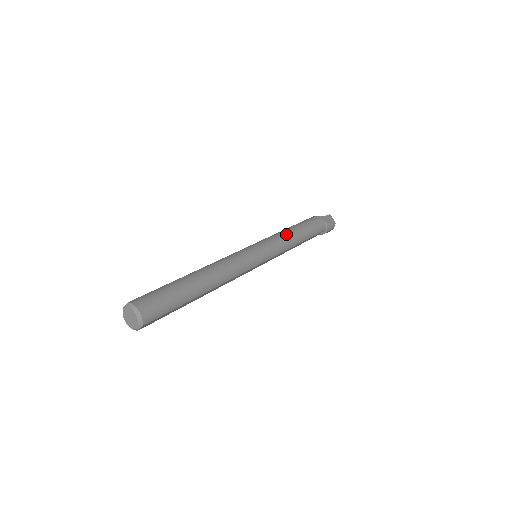
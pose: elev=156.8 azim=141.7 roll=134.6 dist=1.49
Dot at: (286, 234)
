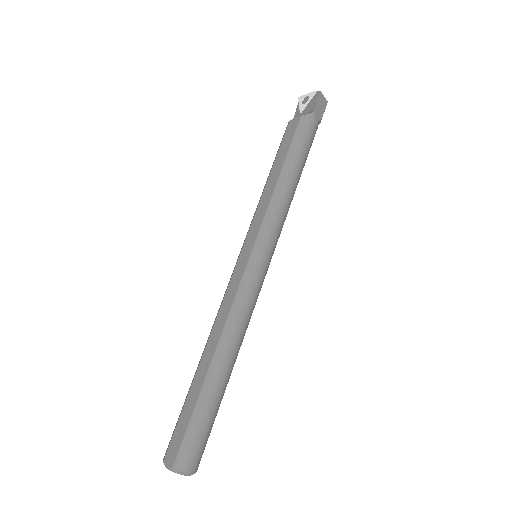
Dot at: (284, 198)
